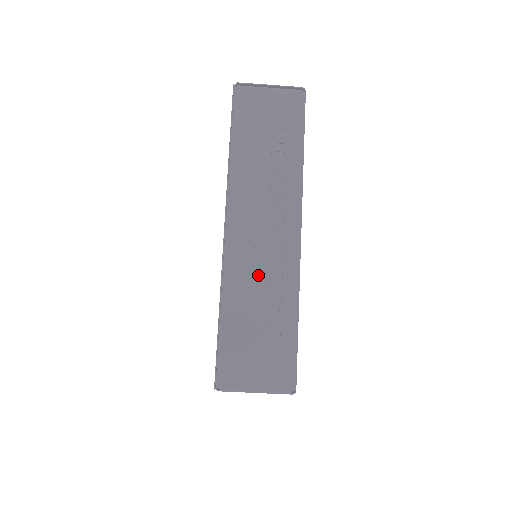
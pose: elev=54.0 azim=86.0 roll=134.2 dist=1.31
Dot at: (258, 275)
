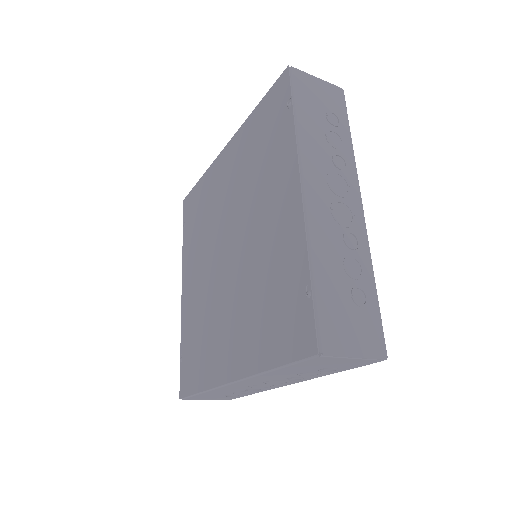
Dot at: (241, 390)
